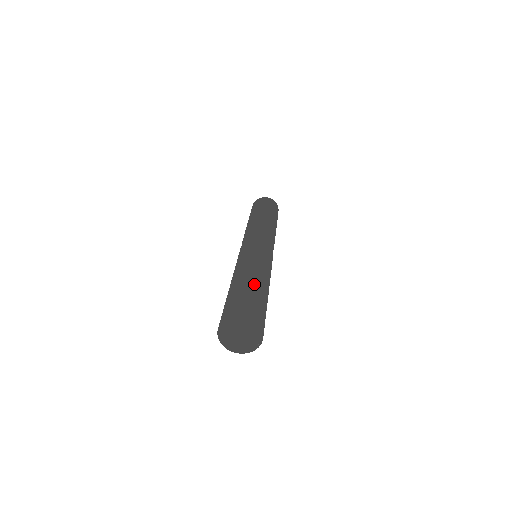
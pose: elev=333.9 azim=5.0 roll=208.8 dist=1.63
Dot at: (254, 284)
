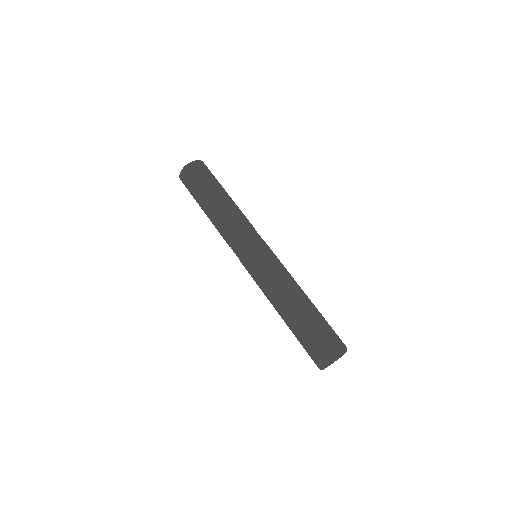
Dot at: (316, 308)
